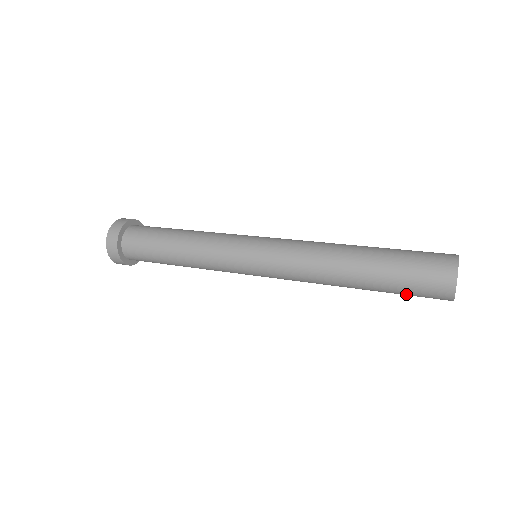
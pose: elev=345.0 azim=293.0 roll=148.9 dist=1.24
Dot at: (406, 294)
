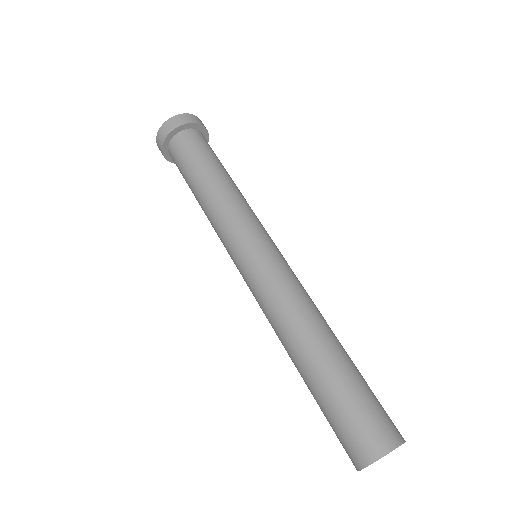
Dot at: occluded
